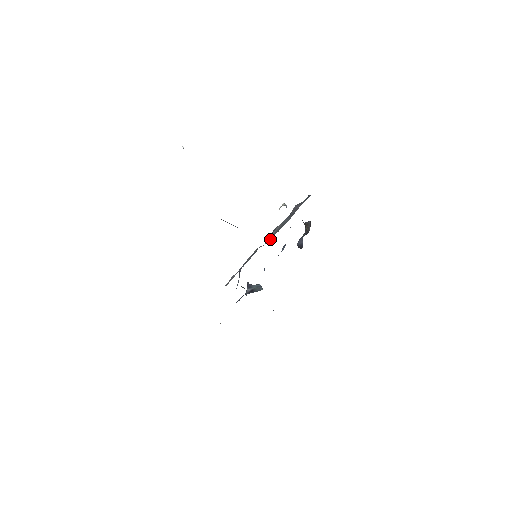
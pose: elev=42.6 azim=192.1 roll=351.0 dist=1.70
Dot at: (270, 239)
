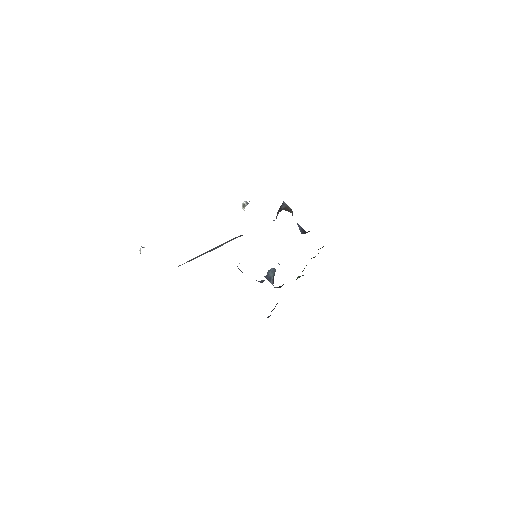
Dot at: occluded
